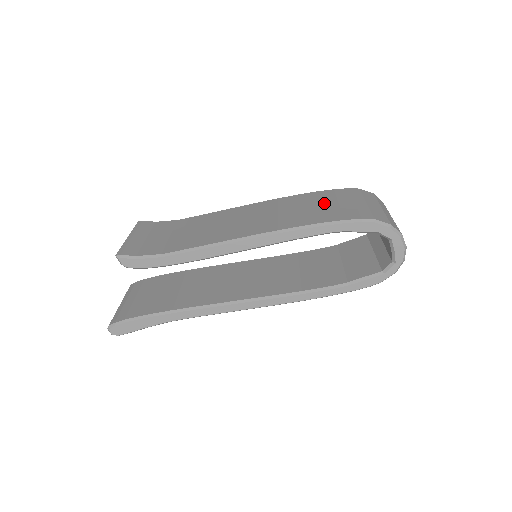
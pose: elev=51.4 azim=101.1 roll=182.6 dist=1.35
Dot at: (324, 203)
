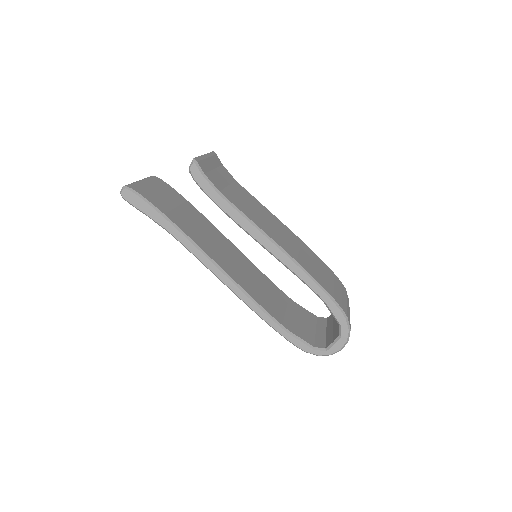
Dot at: (327, 275)
